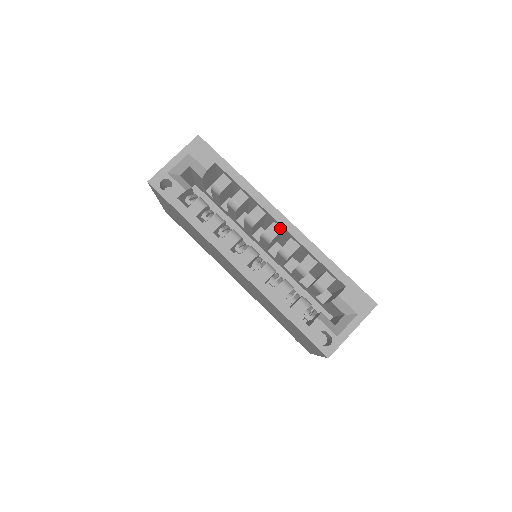
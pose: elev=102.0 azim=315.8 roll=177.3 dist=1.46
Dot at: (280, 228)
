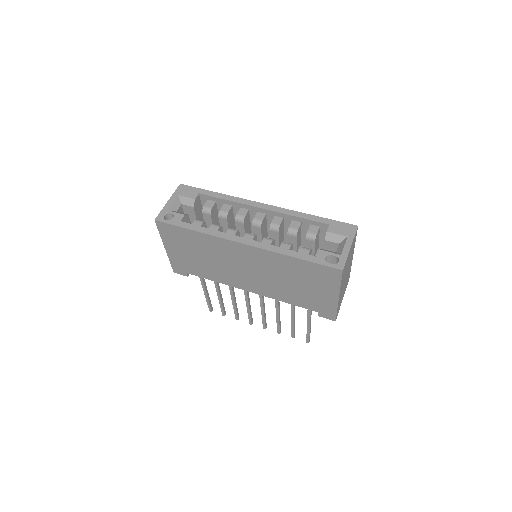
Dot at: (263, 214)
